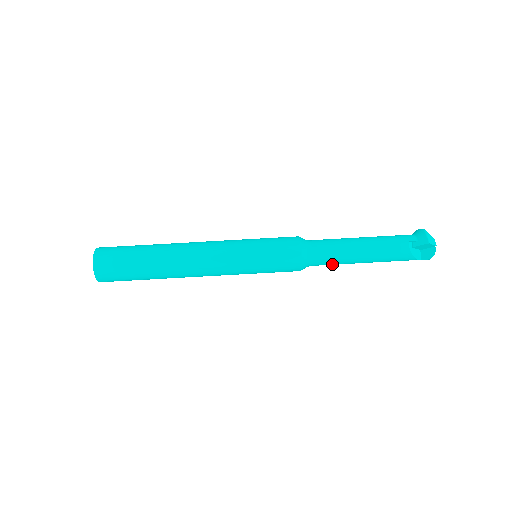
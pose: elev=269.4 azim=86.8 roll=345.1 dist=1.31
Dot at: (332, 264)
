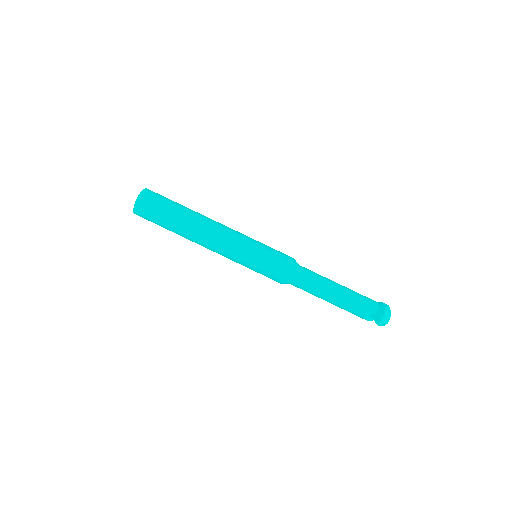
Dot at: occluded
